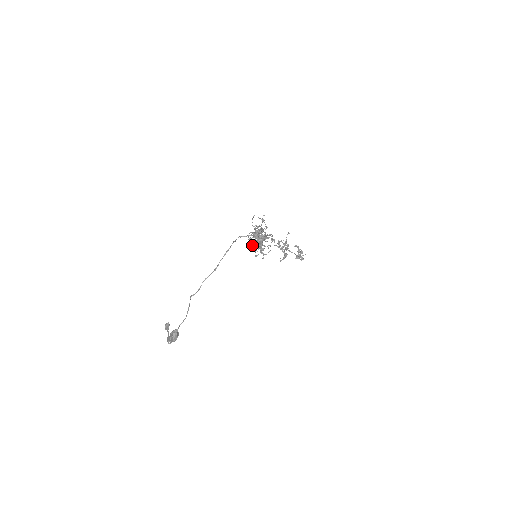
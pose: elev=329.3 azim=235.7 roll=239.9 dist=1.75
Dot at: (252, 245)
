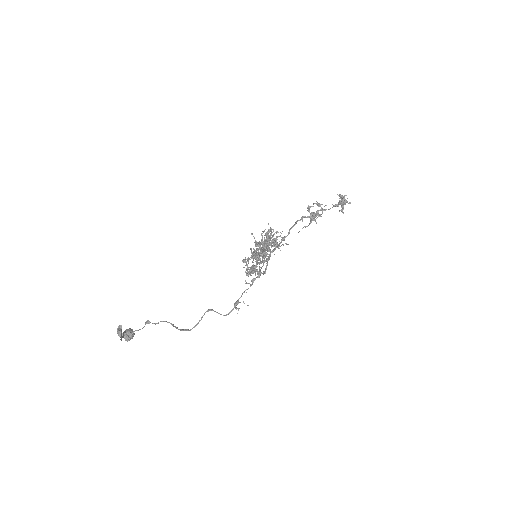
Dot at: occluded
